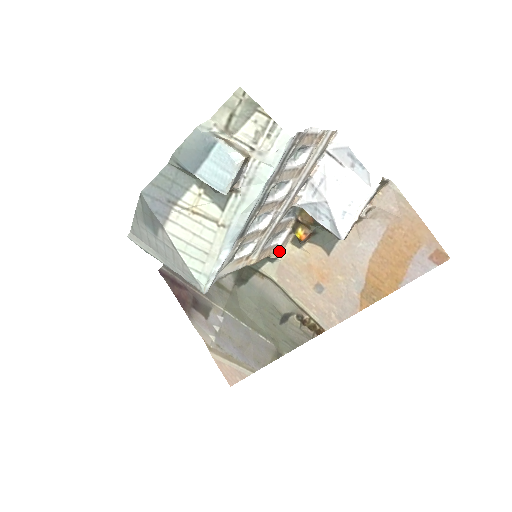
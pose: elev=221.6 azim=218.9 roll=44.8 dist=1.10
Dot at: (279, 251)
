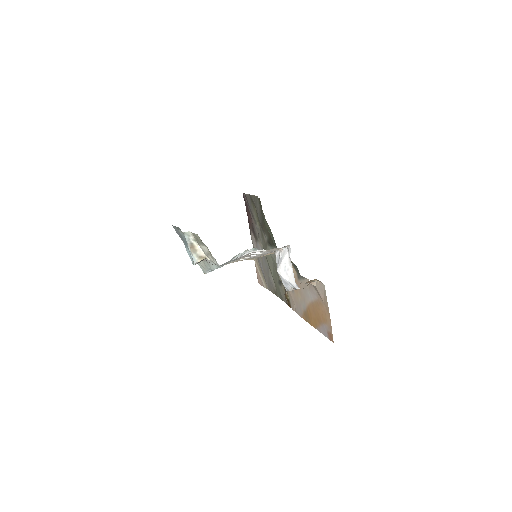
Dot at: occluded
